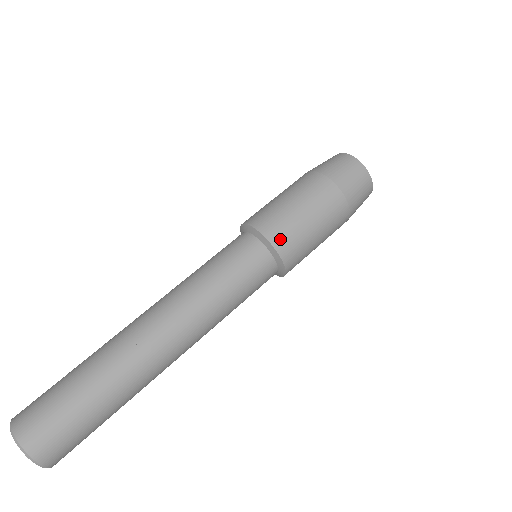
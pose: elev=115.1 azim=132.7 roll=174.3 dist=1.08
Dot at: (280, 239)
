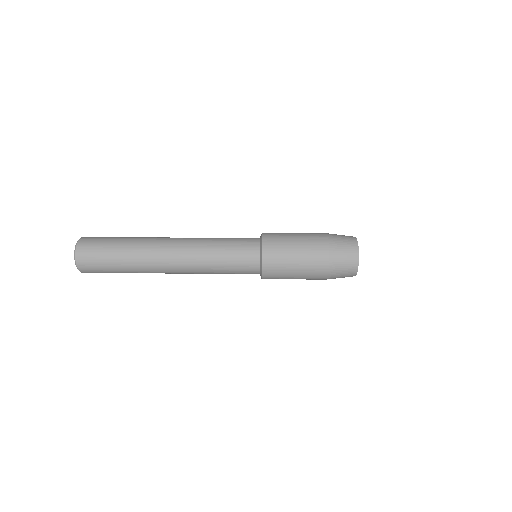
Dot at: occluded
